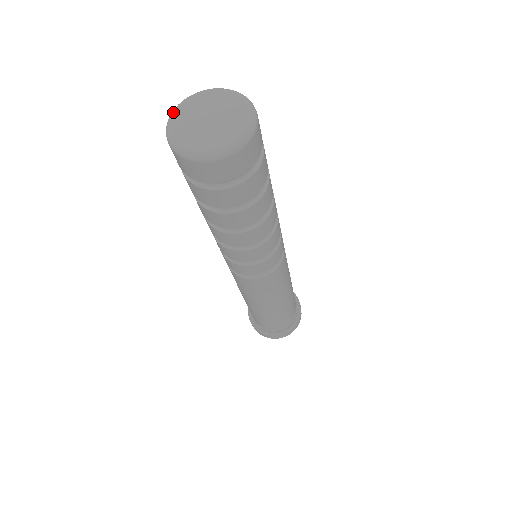
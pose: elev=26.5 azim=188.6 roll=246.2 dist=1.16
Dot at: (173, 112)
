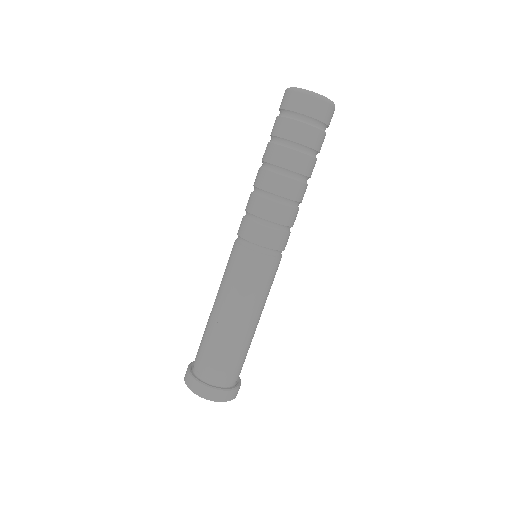
Dot at: occluded
